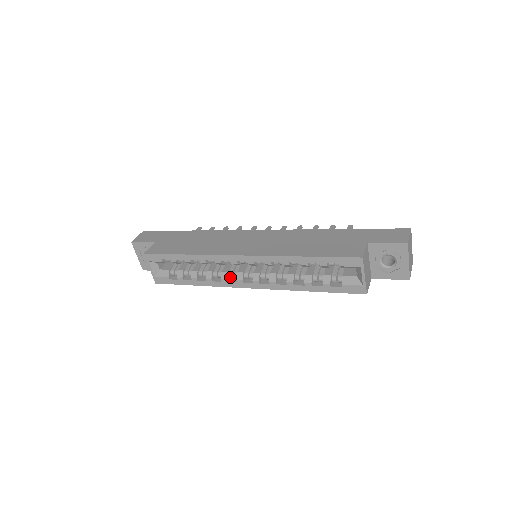
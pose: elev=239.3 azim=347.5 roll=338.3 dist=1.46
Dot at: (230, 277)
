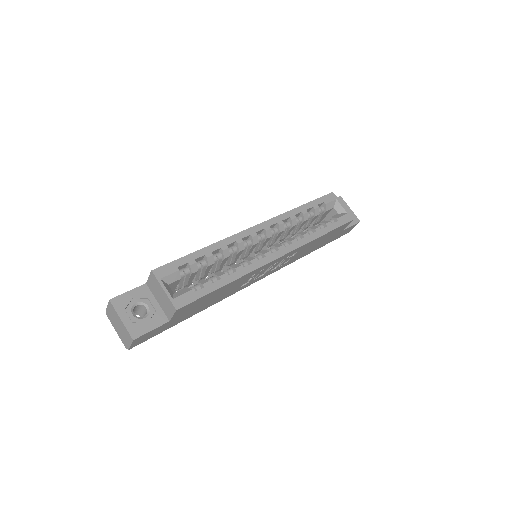
Dot at: (255, 260)
